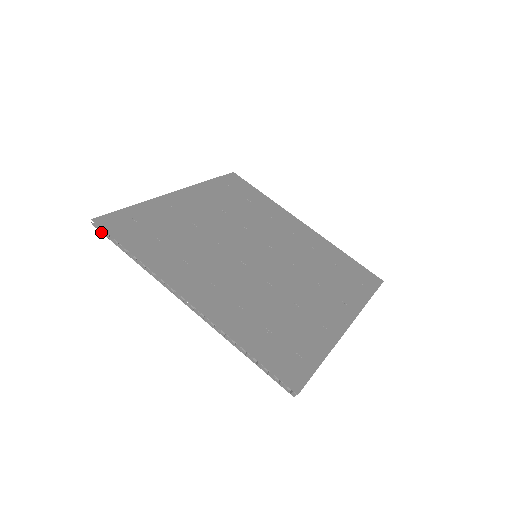
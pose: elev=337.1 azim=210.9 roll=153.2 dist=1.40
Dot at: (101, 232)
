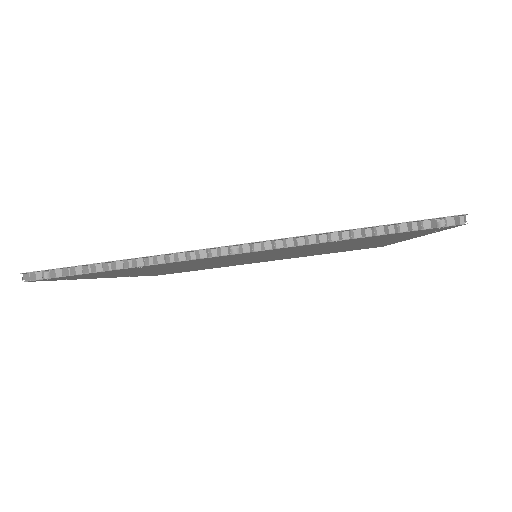
Dot at: (45, 278)
